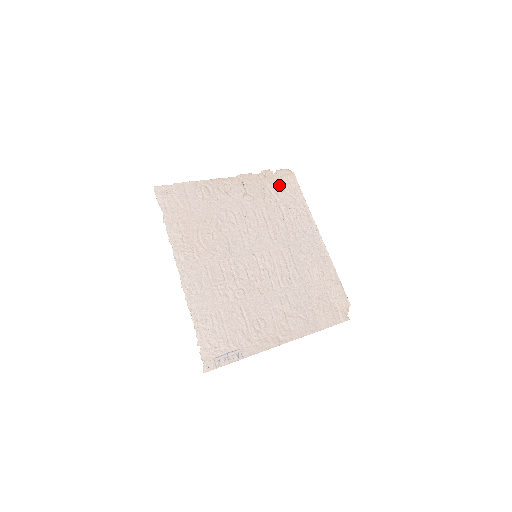
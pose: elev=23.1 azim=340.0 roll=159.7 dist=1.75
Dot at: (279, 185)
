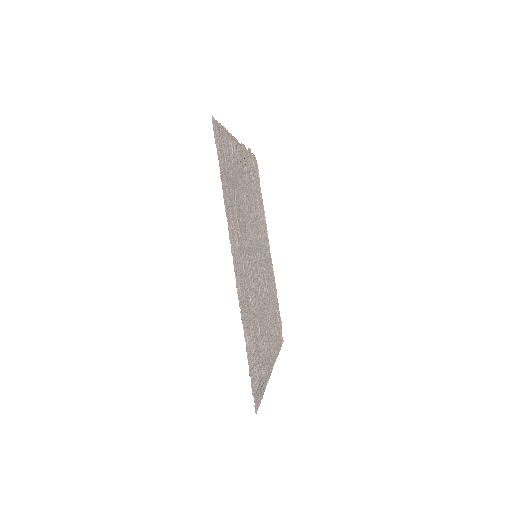
Dot at: (255, 172)
